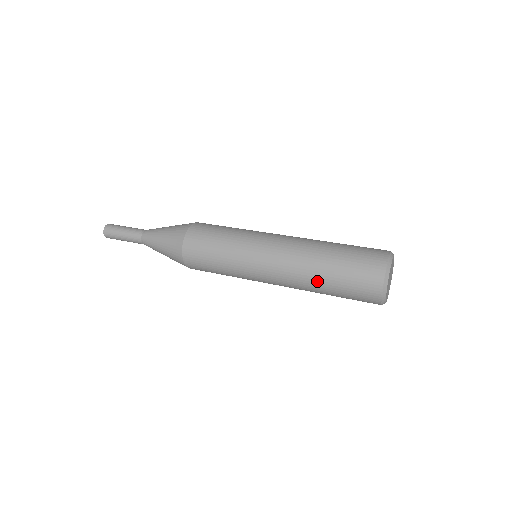
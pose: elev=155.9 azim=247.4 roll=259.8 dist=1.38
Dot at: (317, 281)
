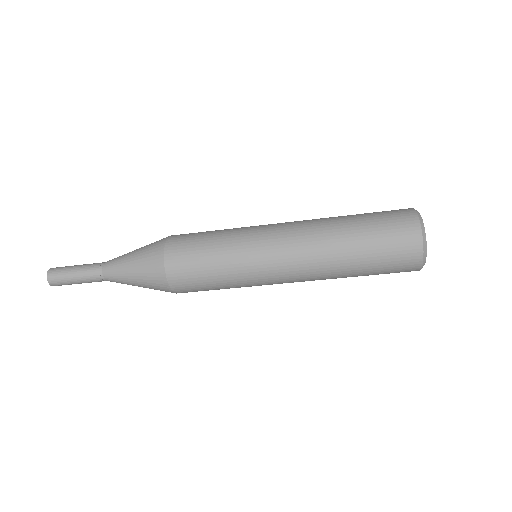
Dot at: (340, 224)
